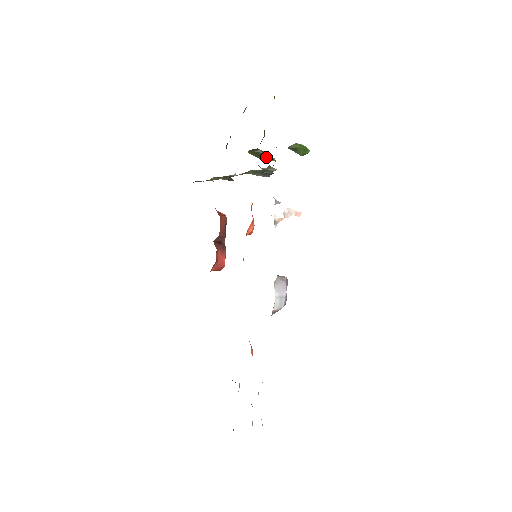
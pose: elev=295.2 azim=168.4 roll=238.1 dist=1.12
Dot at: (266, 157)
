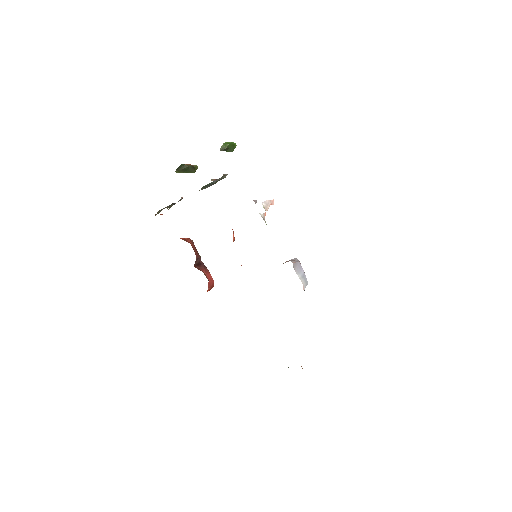
Dot at: (192, 168)
